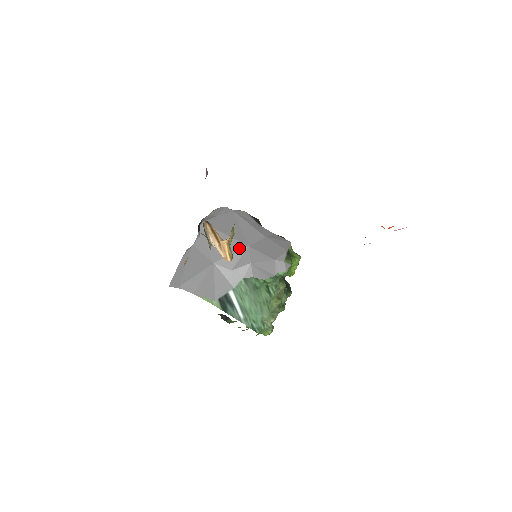
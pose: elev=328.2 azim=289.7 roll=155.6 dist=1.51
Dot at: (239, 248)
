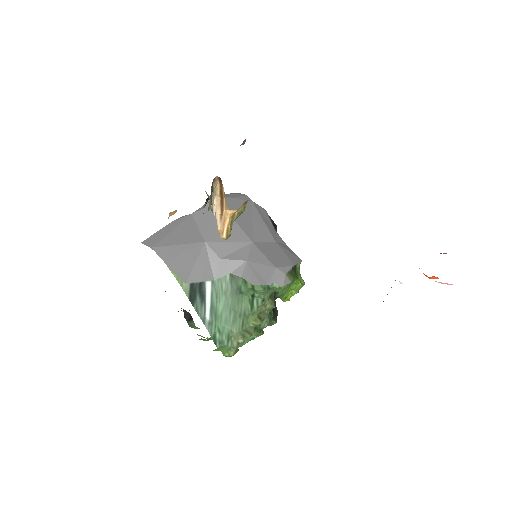
Dot at: (241, 239)
